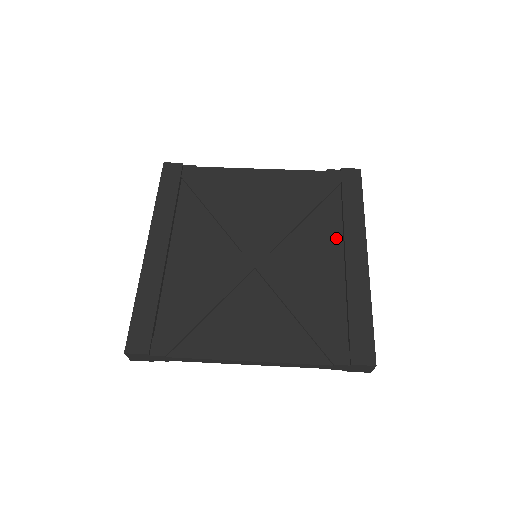
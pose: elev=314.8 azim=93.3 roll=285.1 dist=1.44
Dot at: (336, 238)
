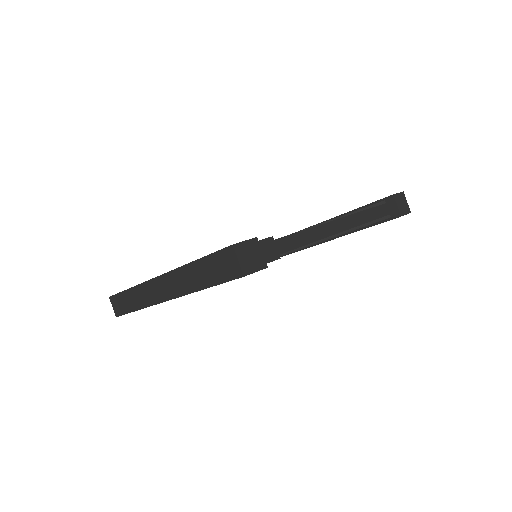
Dot at: occluded
